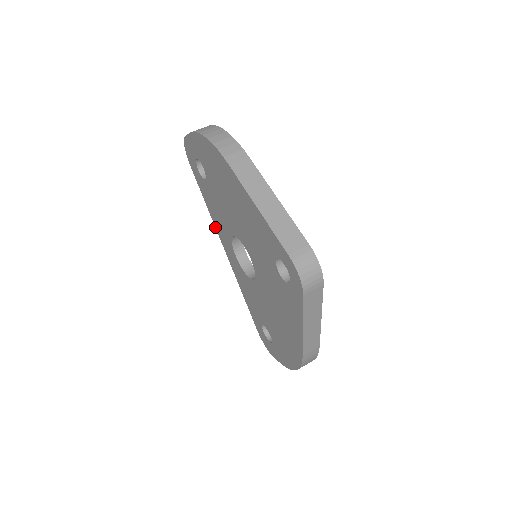
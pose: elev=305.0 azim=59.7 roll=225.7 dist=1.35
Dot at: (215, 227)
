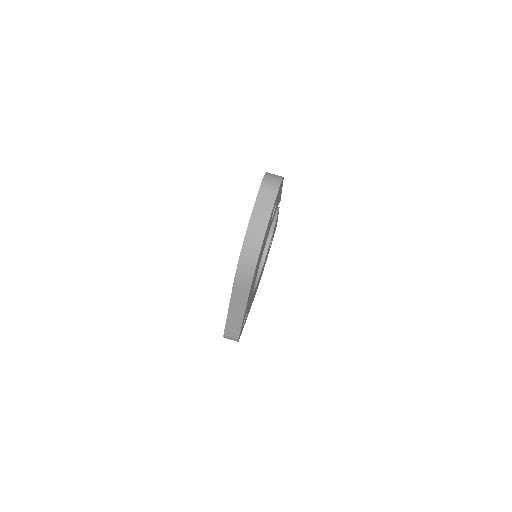
Dot at: occluded
